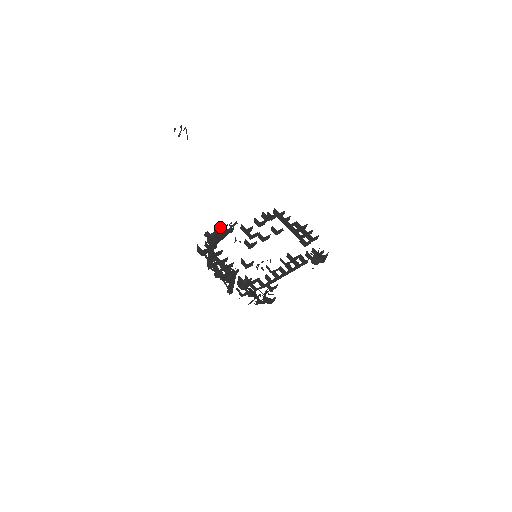
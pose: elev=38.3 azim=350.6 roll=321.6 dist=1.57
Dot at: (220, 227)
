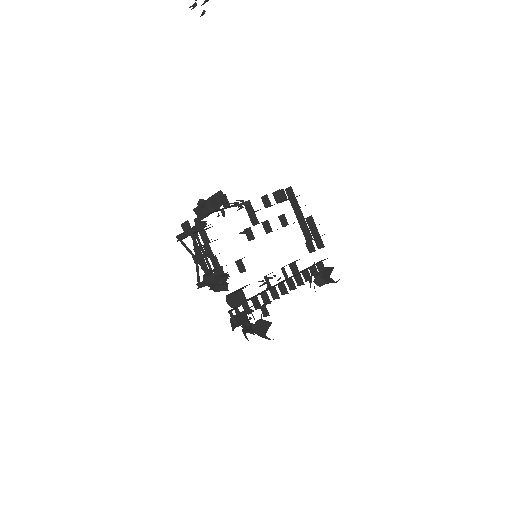
Dot at: (228, 205)
